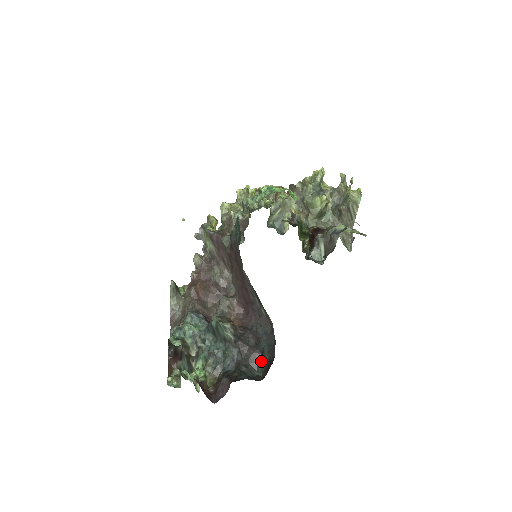
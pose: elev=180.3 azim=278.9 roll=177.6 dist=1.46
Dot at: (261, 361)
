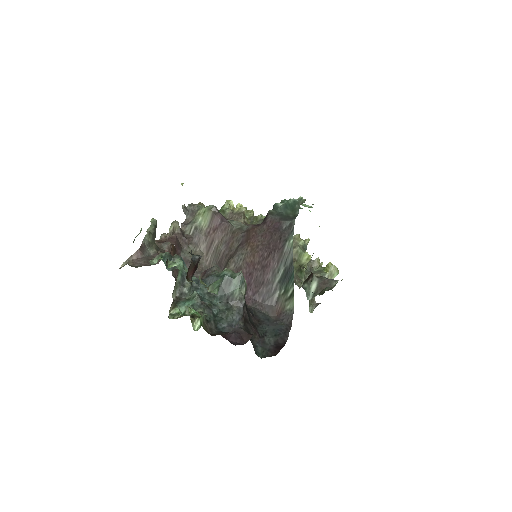
Dot at: (261, 343)
